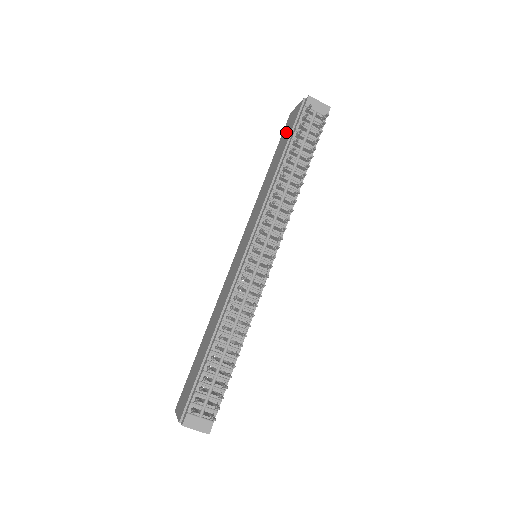
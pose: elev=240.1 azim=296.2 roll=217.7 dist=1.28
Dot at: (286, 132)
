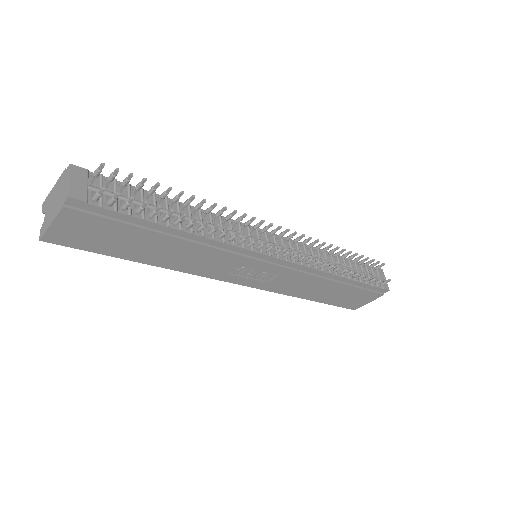
Dot at: occluded
